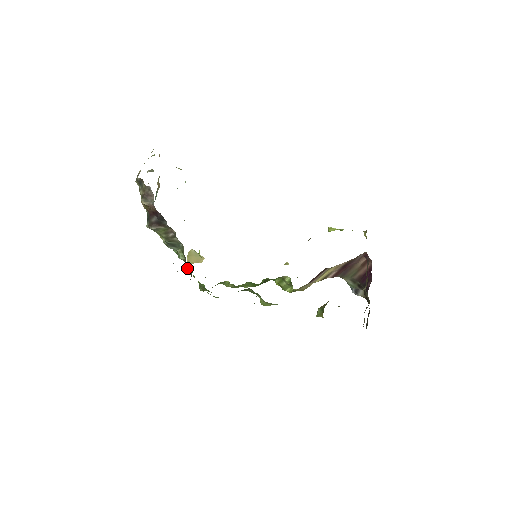
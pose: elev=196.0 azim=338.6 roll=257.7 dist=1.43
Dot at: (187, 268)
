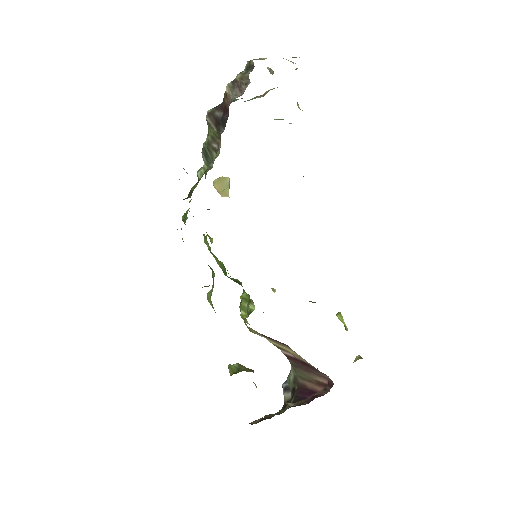
Dot at: (193, 188)
